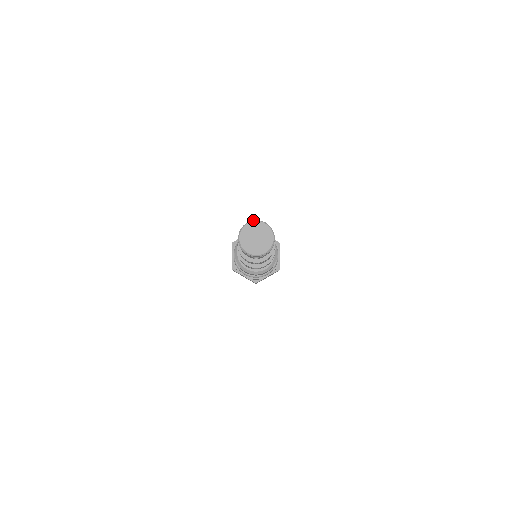
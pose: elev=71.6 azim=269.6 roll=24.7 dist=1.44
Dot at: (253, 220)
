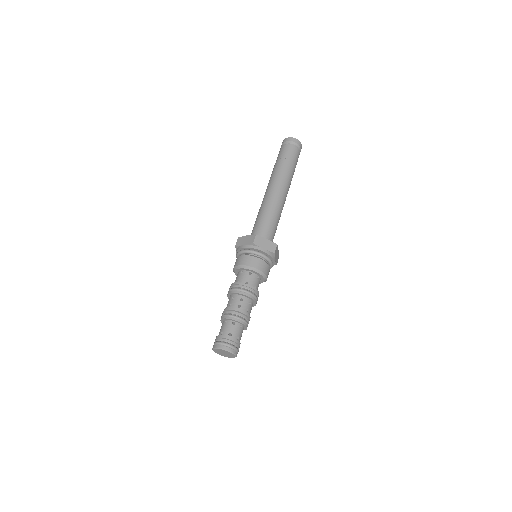
Dot at: (232, 352)
